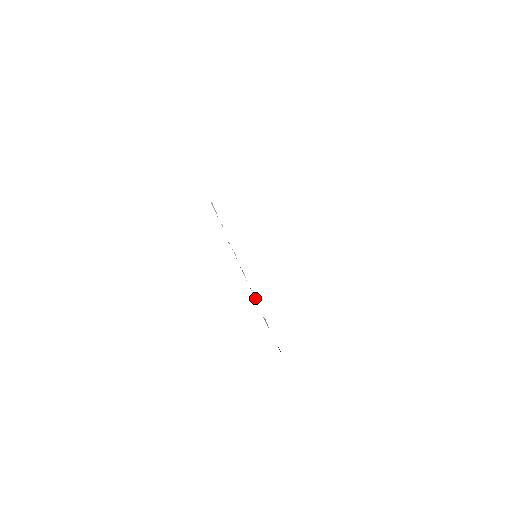
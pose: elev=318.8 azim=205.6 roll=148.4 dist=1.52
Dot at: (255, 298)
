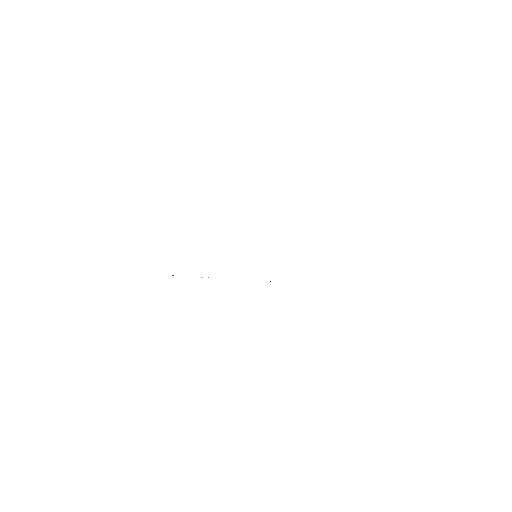
Dot at: occluded
